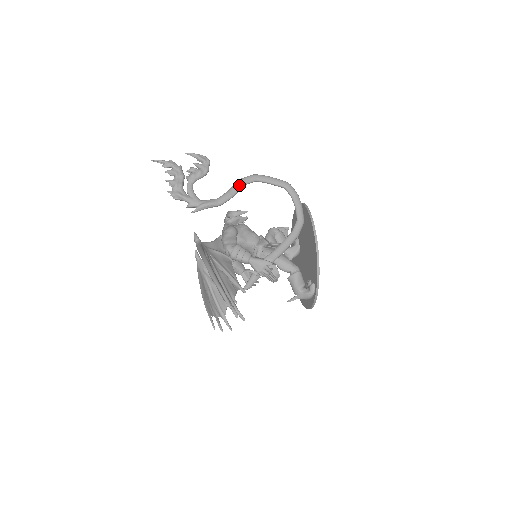
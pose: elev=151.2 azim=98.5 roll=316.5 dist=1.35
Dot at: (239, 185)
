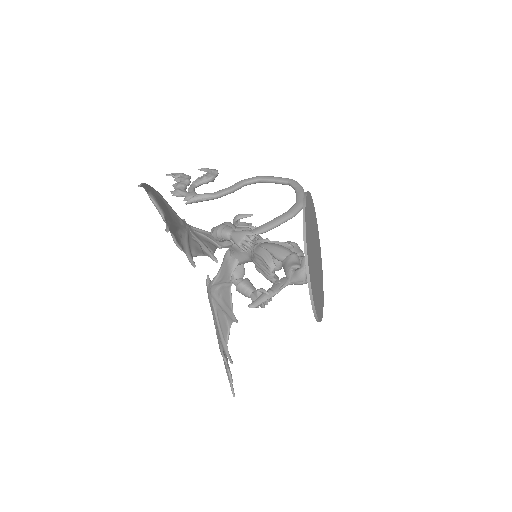
Dot at: (240, 183)
